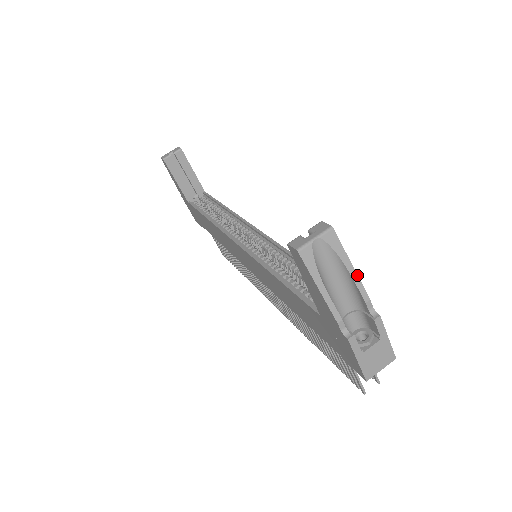
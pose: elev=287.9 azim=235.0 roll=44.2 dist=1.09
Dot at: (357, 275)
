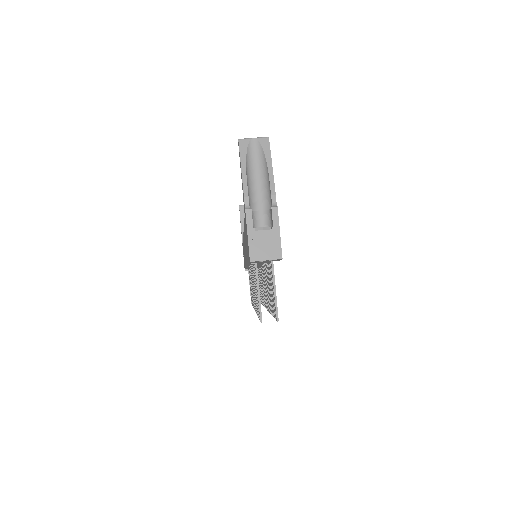
Dot at: occluded
